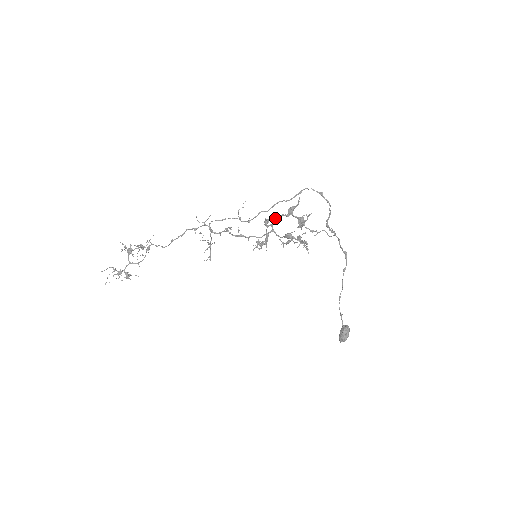
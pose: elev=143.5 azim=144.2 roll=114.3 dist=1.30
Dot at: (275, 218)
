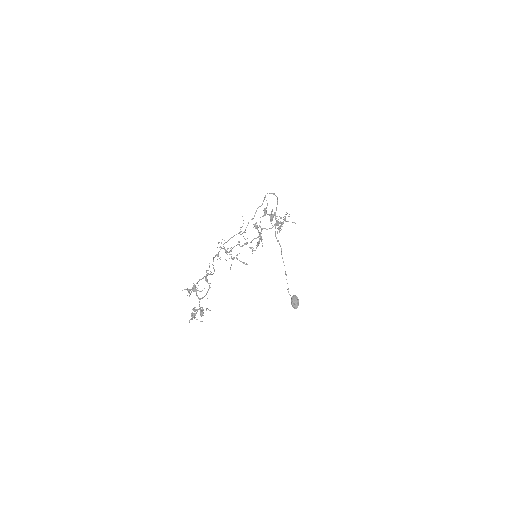
Dot at: occluded
